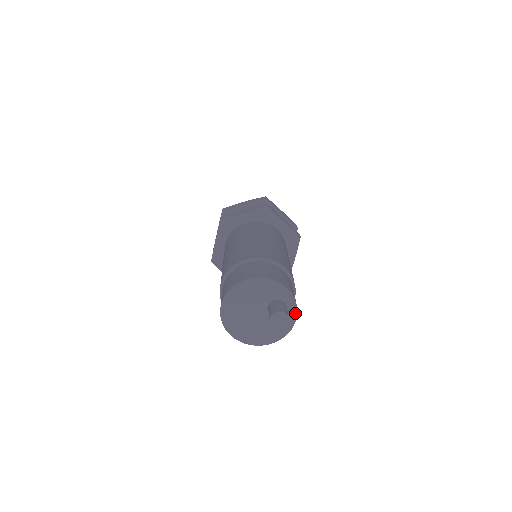
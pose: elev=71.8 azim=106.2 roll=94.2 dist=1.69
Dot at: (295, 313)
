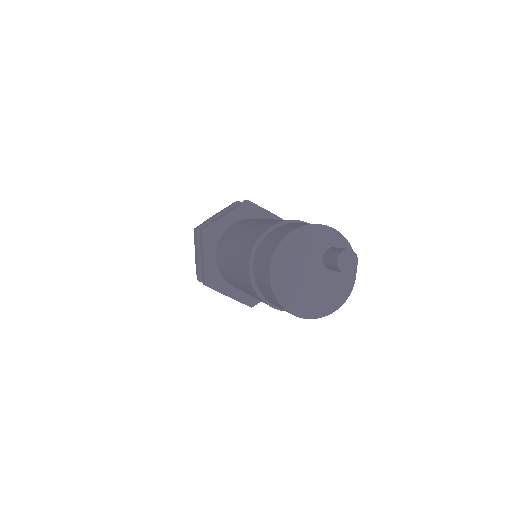
Dot at: occluded
